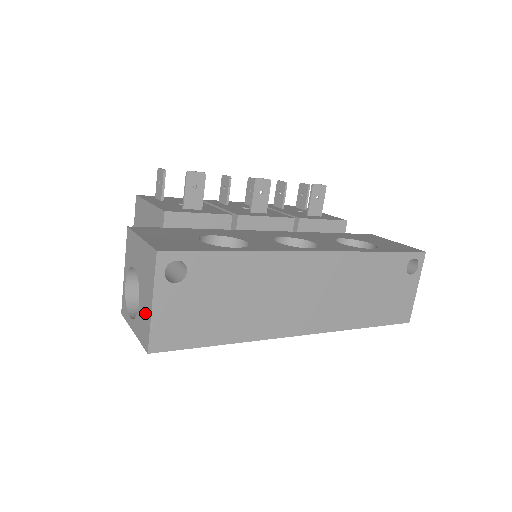
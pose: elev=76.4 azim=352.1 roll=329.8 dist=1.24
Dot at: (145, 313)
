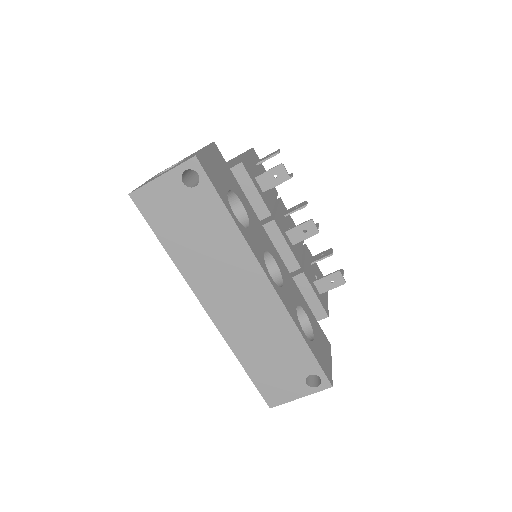
Dot at: occluded
